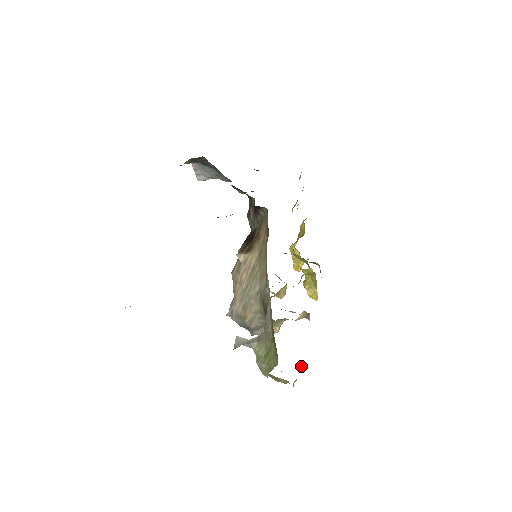
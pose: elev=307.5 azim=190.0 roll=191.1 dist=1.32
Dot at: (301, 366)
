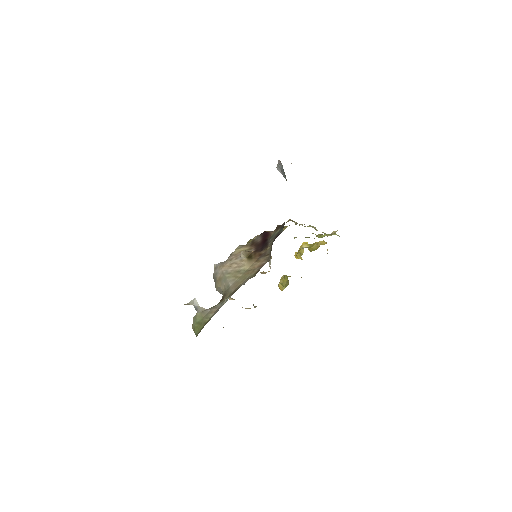
Dot at: occluded
